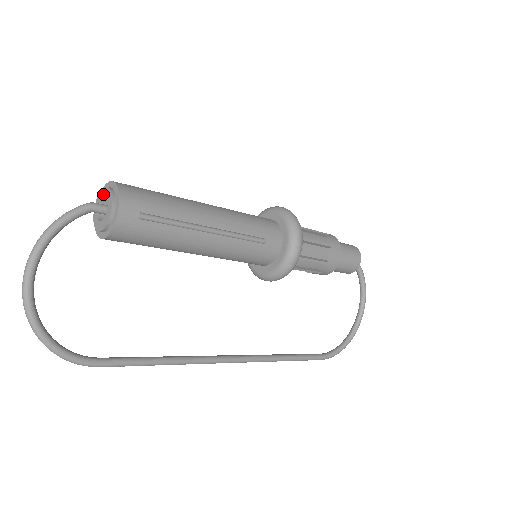
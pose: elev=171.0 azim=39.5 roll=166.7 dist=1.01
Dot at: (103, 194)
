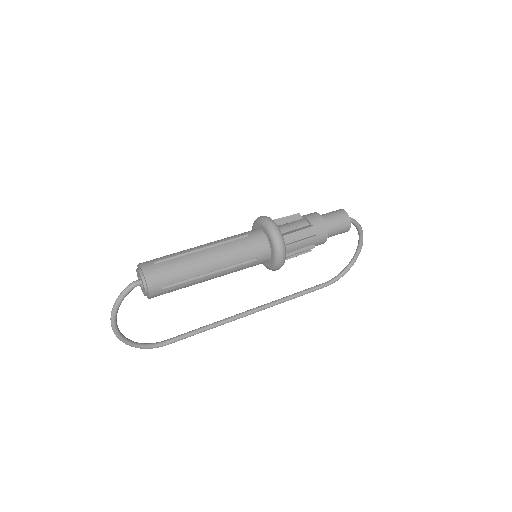
Dot at: (138, 274)
